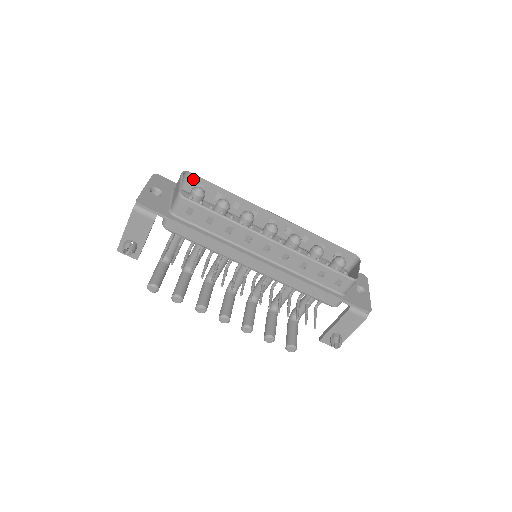
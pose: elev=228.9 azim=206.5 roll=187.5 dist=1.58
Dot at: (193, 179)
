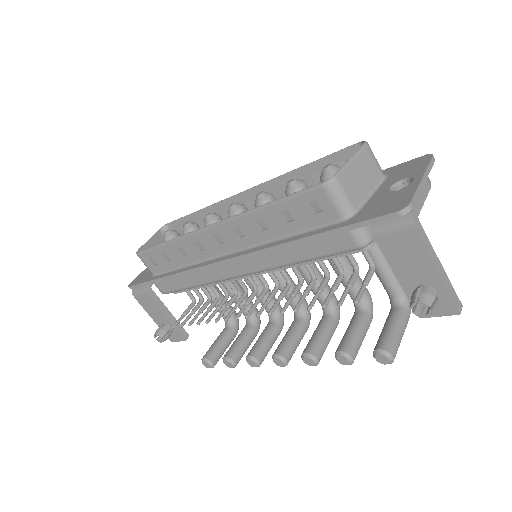
Dot at: (174, 227)
